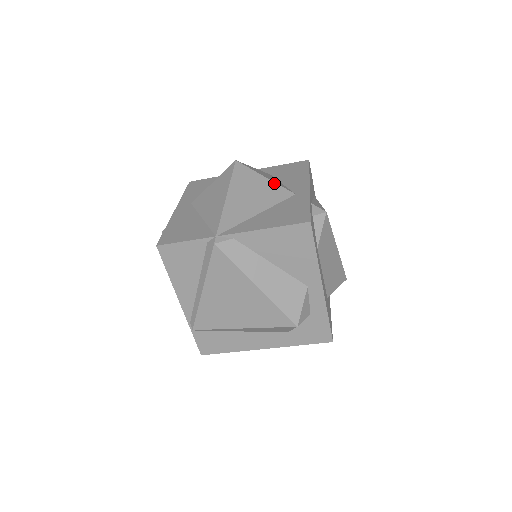
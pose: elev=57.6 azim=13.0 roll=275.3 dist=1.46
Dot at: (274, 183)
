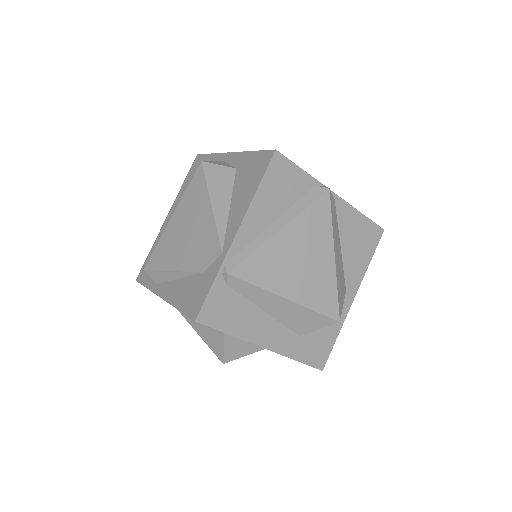
Dot at: occluded
